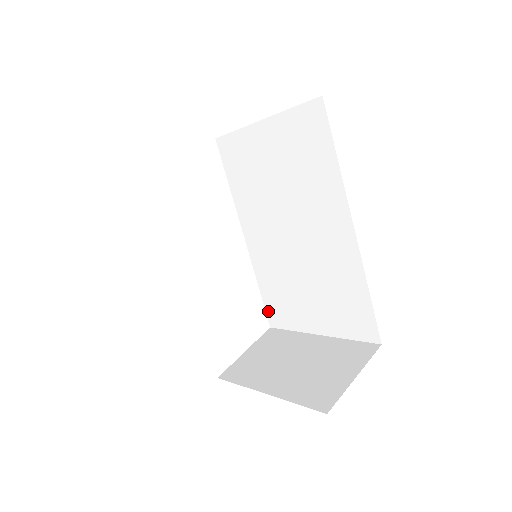
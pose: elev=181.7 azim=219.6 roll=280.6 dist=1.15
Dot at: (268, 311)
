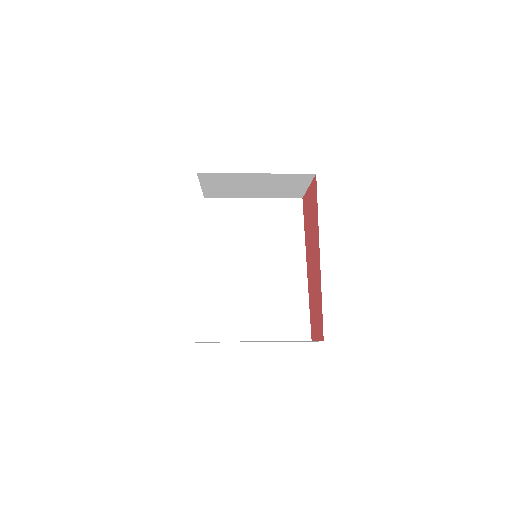
Dot at: (204, 326)
